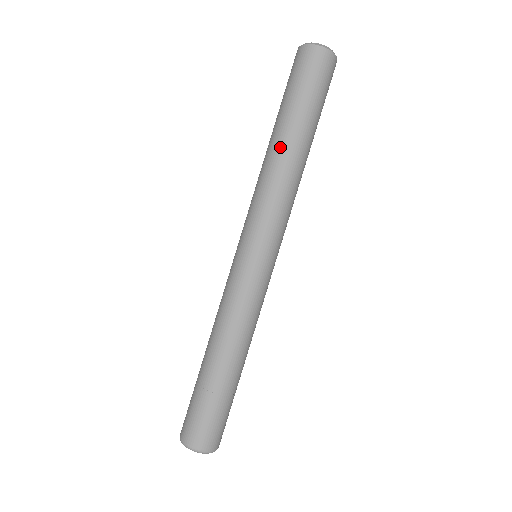
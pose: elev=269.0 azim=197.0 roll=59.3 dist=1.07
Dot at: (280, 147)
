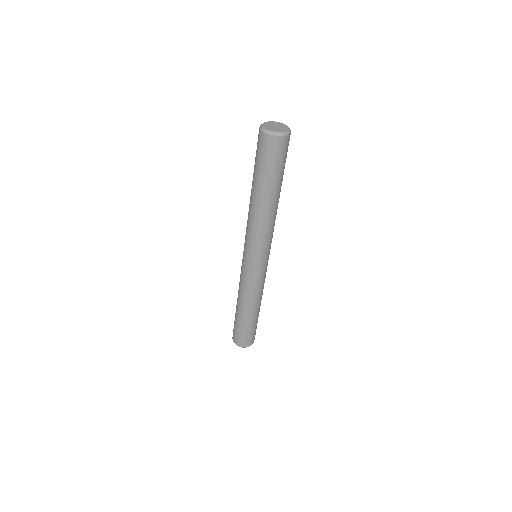
Dot at: (254, 202)
